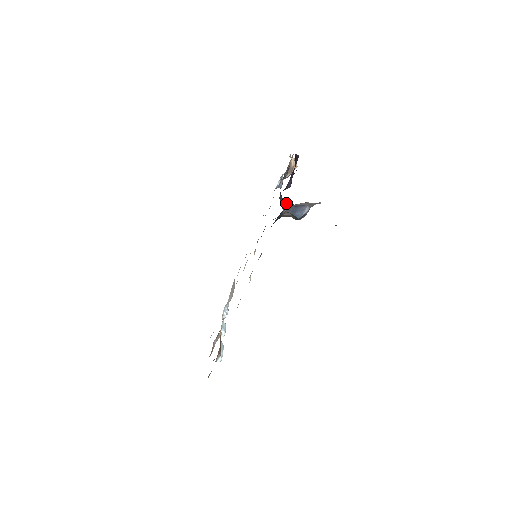
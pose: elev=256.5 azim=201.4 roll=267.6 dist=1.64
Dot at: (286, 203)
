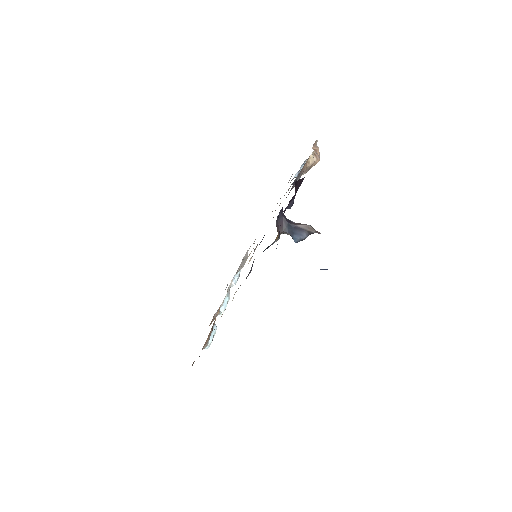
Dot at: (286, 222)
